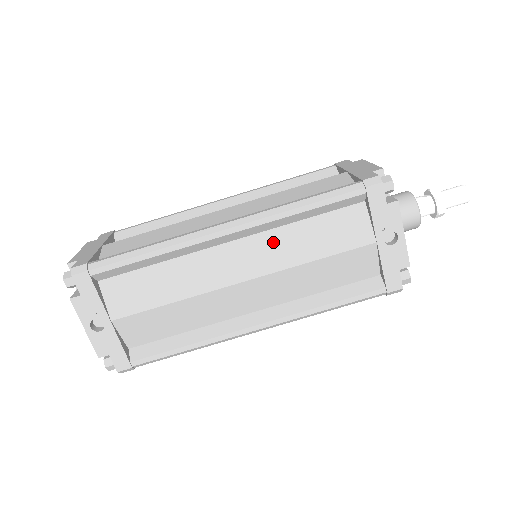
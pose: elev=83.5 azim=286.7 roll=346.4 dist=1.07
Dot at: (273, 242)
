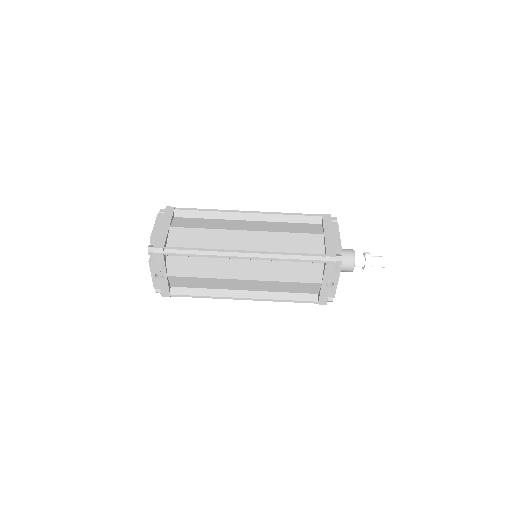
Dot at: (268, 267)
